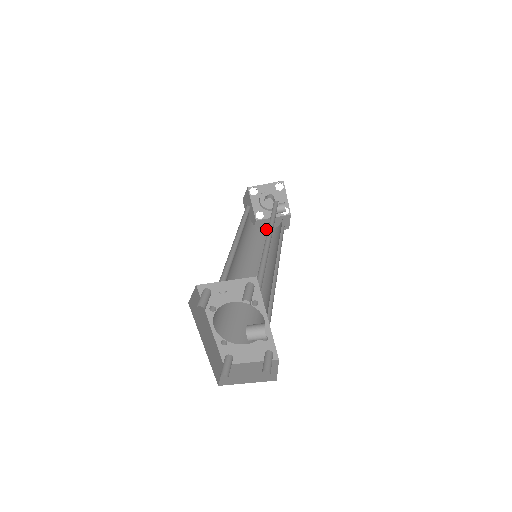
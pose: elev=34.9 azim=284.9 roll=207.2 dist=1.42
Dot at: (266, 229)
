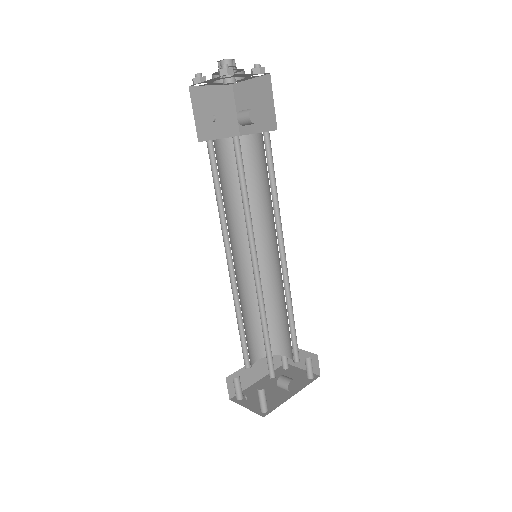
Dot at: occluded
